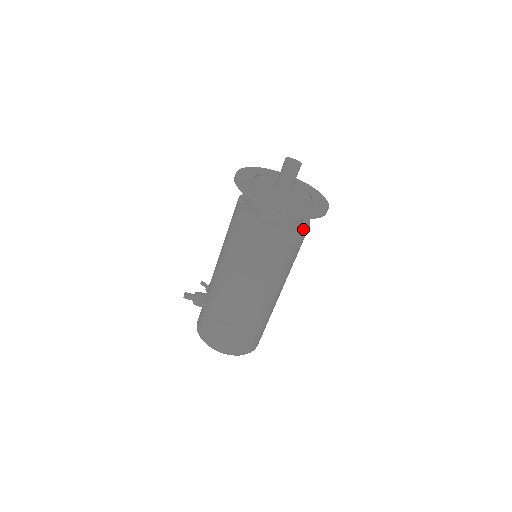
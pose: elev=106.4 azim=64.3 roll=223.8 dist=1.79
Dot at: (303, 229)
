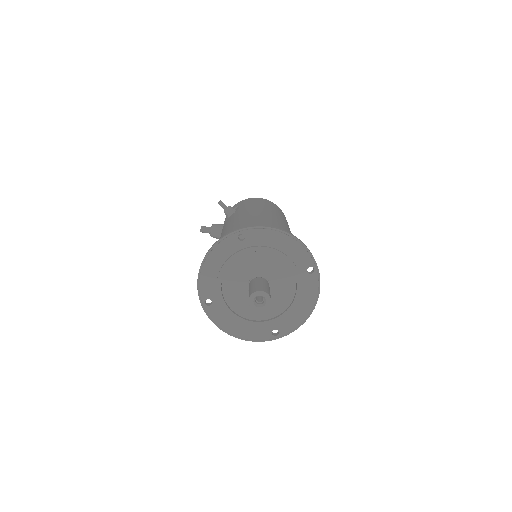
Dot at: occluded
